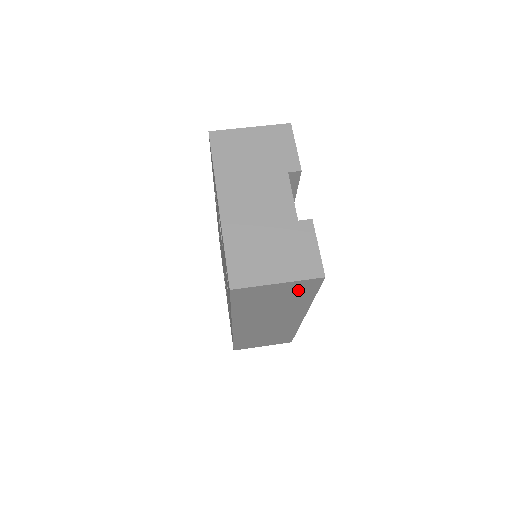
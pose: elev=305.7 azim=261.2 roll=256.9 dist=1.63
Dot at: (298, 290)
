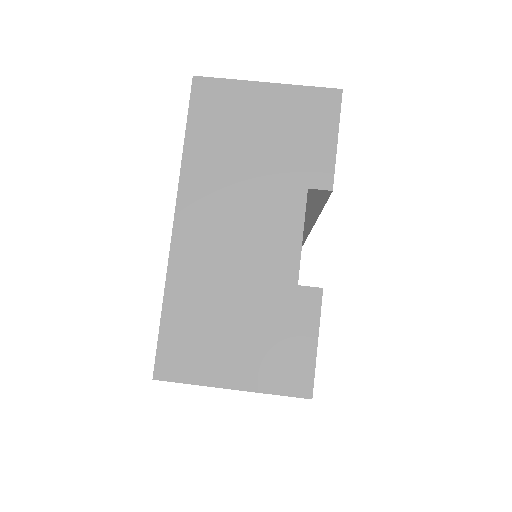
Dot at: occluded
